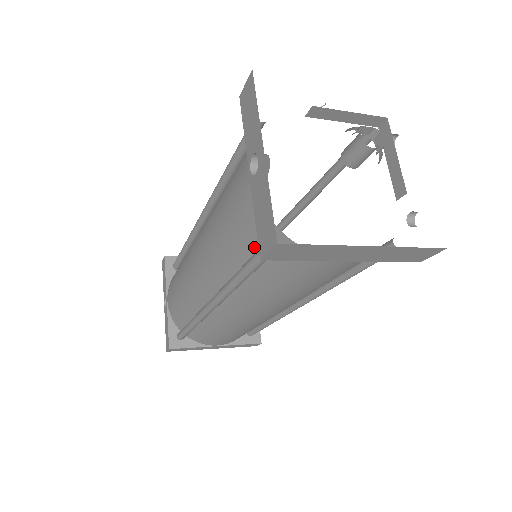
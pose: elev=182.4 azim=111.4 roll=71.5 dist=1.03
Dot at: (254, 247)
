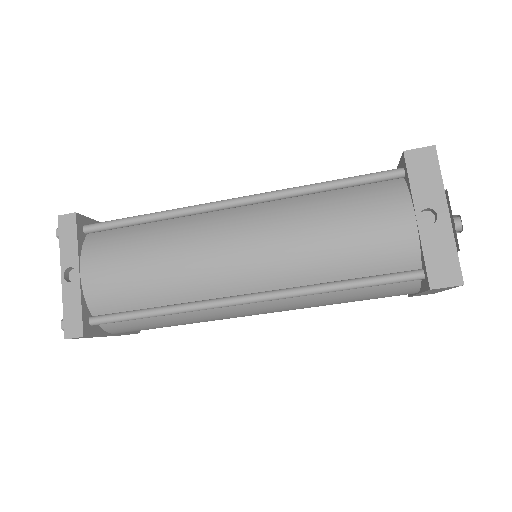
Dot at: (376, 269)
